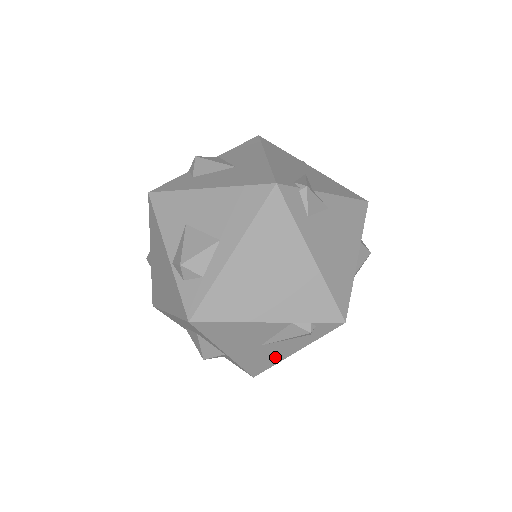
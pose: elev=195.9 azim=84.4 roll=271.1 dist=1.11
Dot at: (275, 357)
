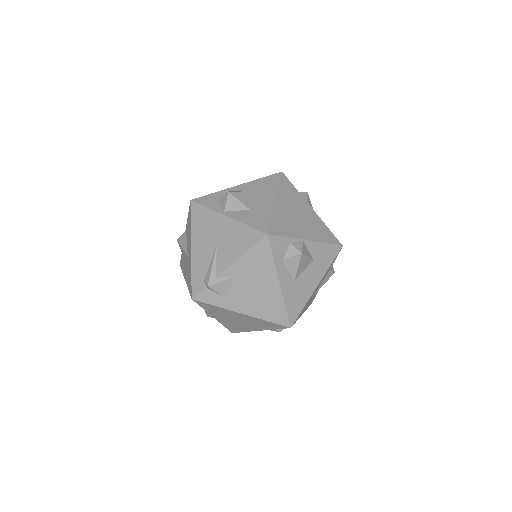
Dot at: occluded
